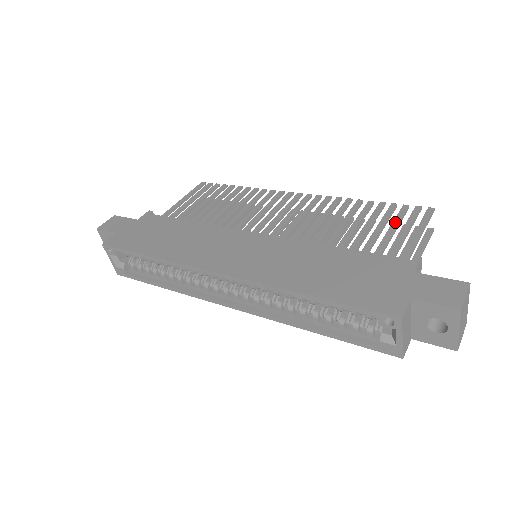
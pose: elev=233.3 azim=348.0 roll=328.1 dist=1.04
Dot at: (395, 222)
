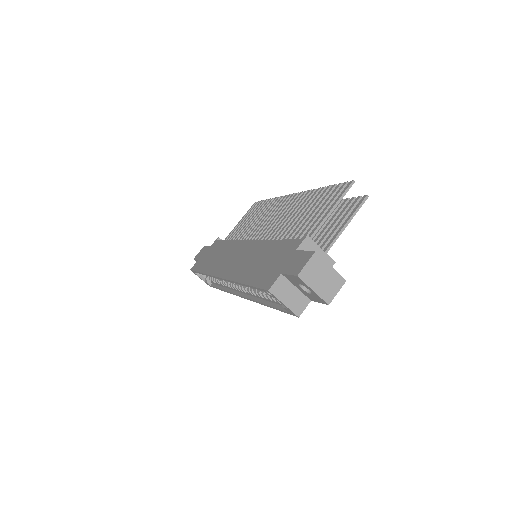
Dot at: (323, 204)
